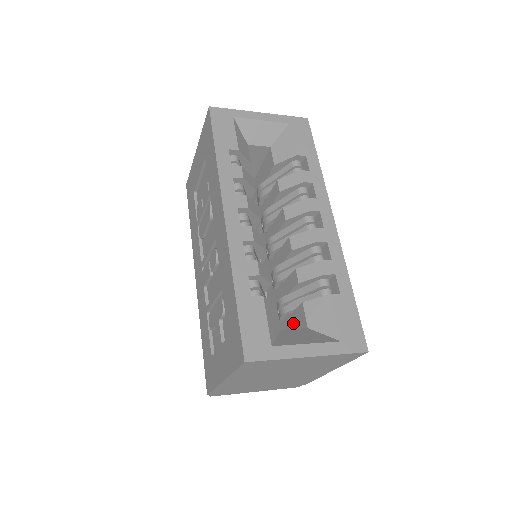
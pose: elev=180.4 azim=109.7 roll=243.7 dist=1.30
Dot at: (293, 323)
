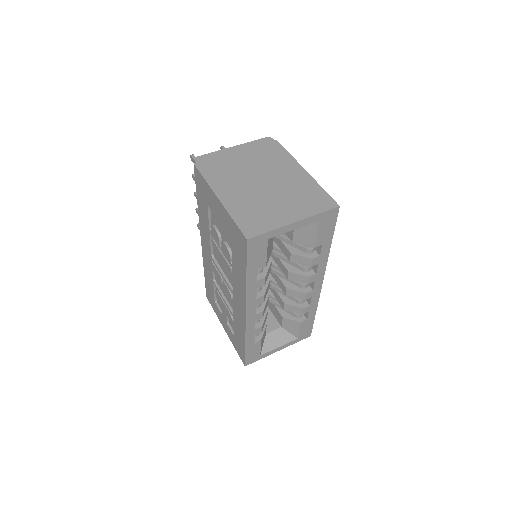
Dot at: (273, 308)
